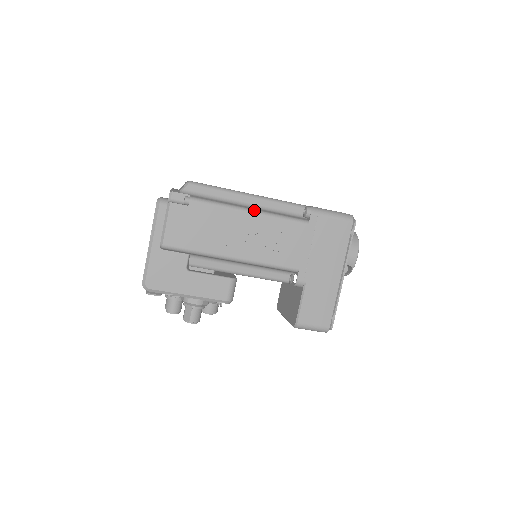
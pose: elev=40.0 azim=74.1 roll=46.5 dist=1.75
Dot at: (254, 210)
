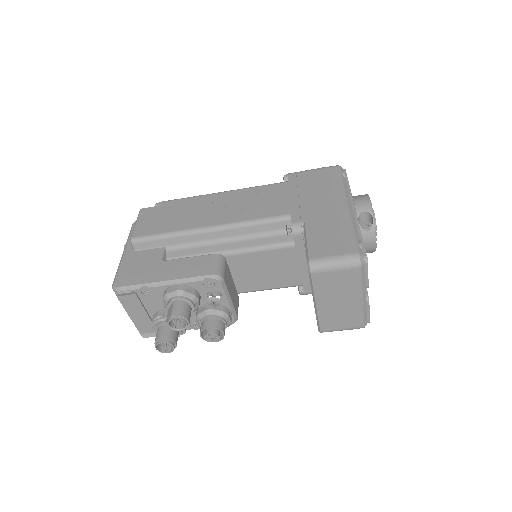
Dot at: (227, 191)
